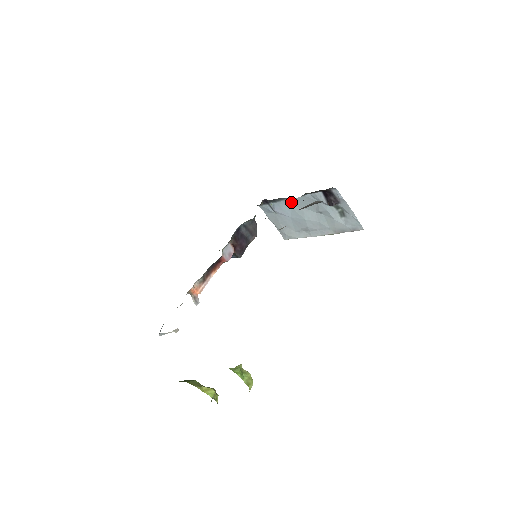
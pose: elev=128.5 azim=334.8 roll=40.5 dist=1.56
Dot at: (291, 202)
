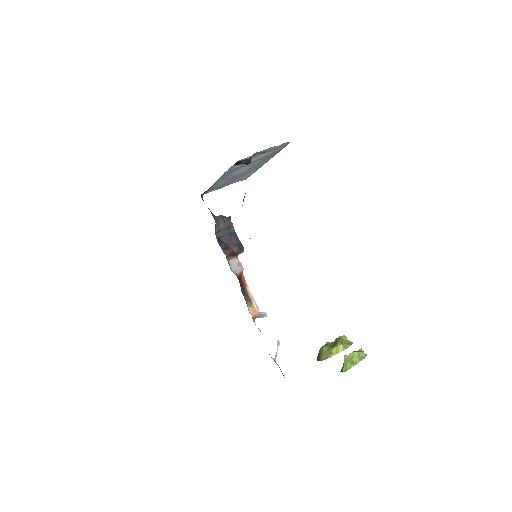
Dot at: (219, 180)
